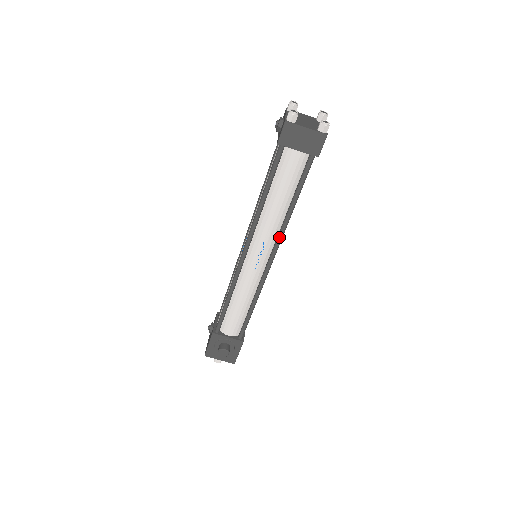
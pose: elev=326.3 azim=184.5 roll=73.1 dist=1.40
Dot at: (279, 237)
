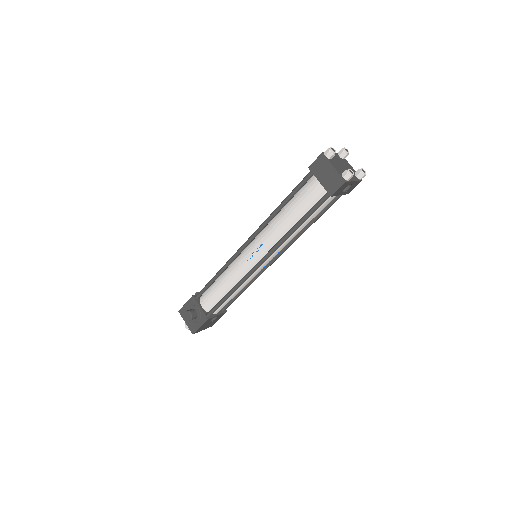
Dot at: (274, 247)
